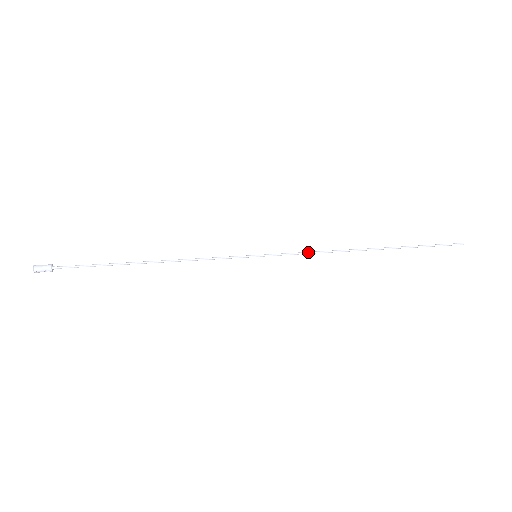
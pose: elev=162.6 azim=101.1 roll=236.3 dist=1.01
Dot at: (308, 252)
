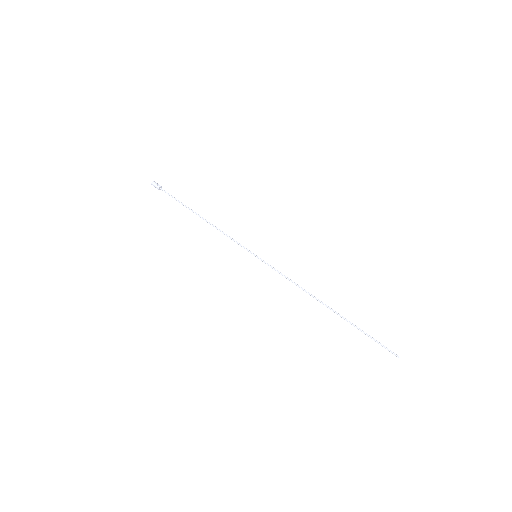
Dot at: (286, 277)
